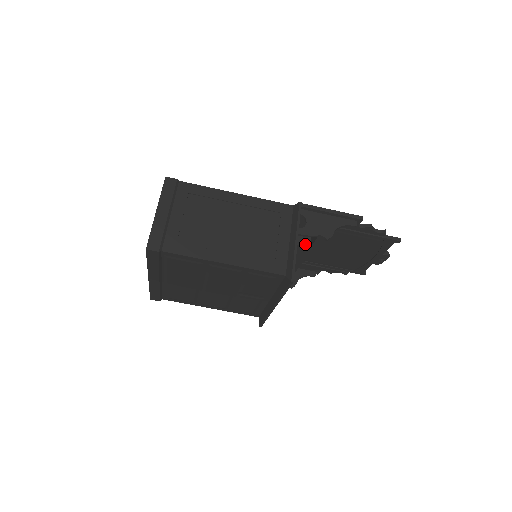
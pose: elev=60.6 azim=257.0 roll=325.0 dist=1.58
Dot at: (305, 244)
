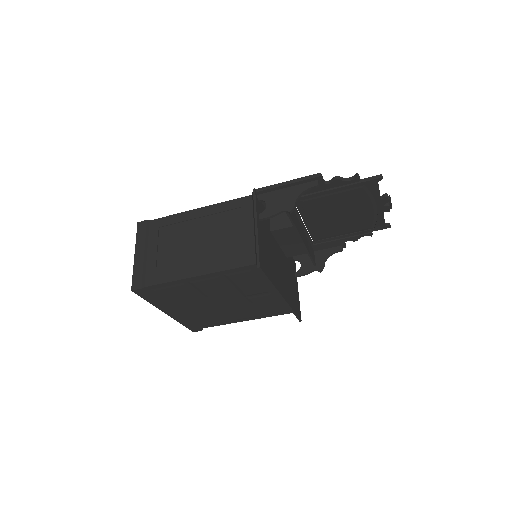
Dot at: (287, 225)
